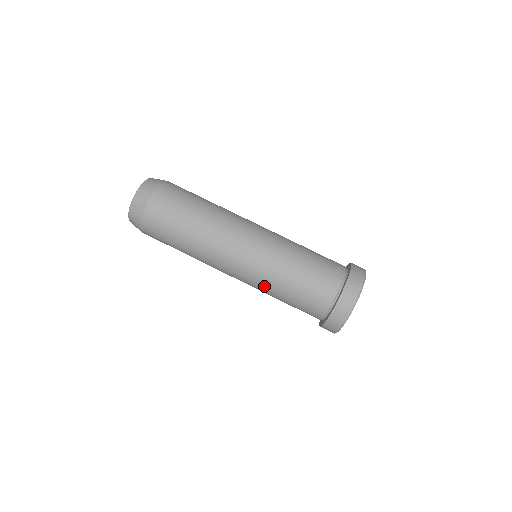
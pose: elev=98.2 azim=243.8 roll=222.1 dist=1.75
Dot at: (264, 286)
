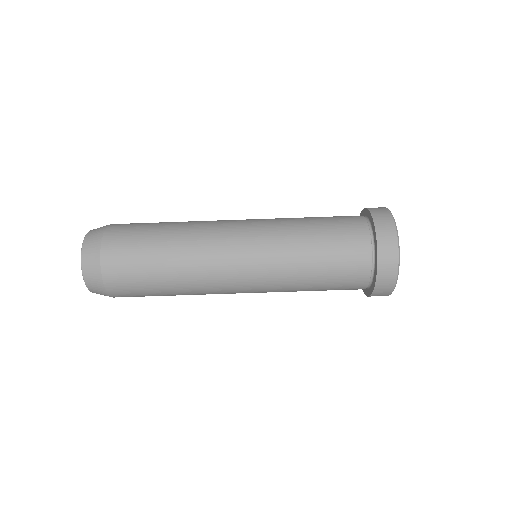
Dot at: occluded
